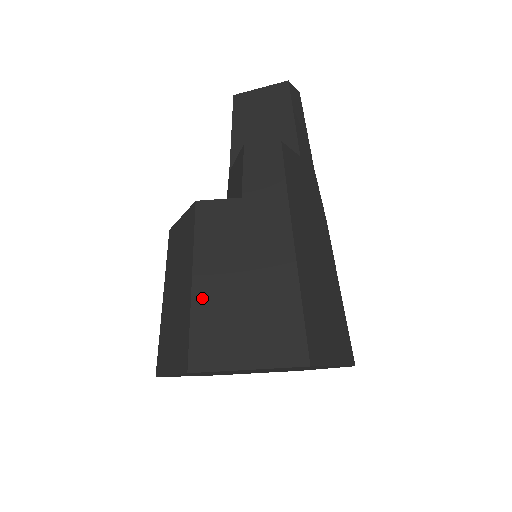
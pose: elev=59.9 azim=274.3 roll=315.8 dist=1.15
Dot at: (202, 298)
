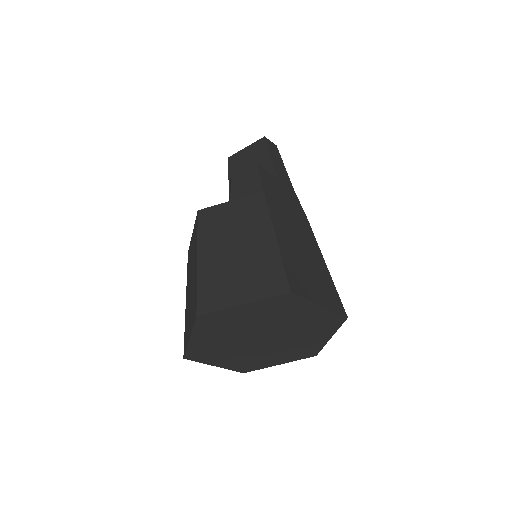
Dot at: (205, 267)
